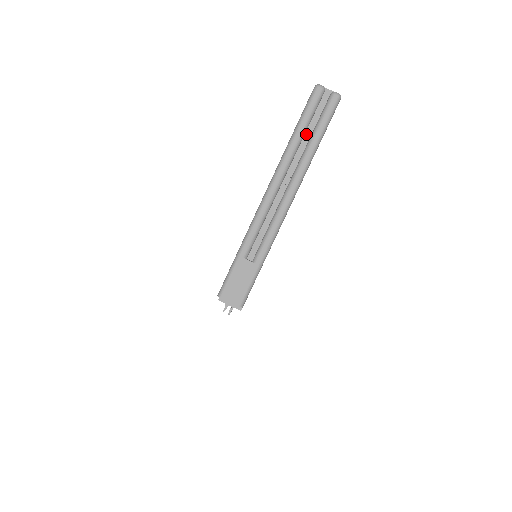
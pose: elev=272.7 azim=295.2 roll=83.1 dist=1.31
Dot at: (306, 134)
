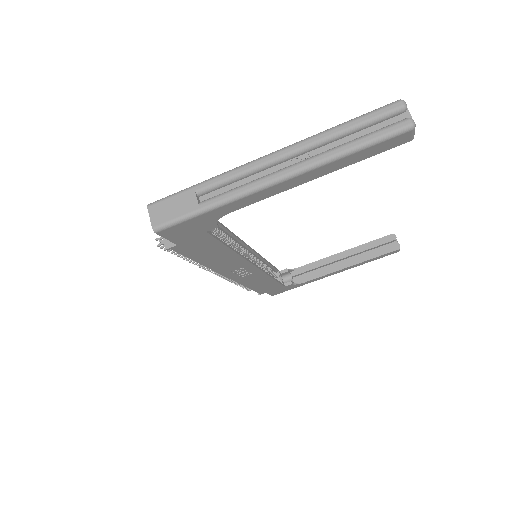
Dot at: (351, 136)
